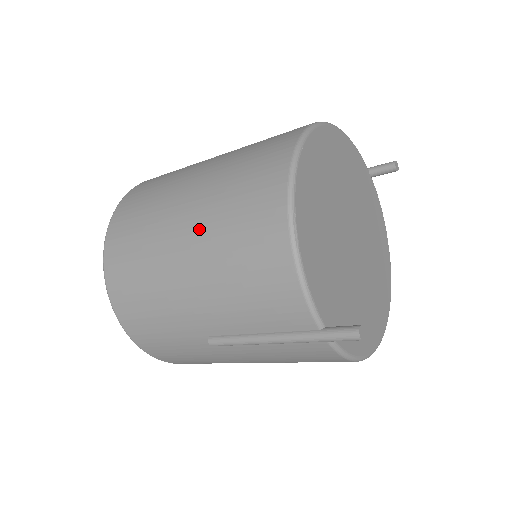
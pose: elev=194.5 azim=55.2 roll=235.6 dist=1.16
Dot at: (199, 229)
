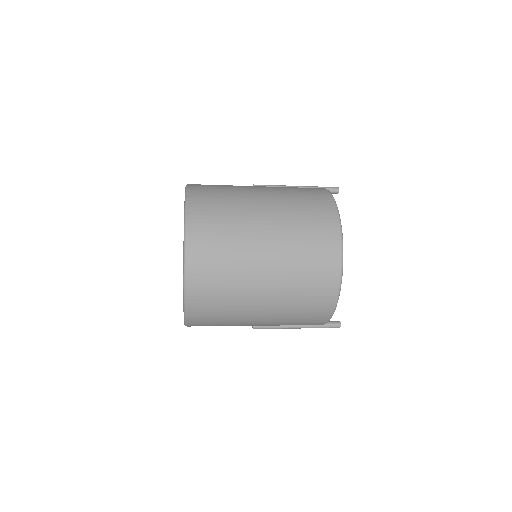
Dot at: (278, 298)
